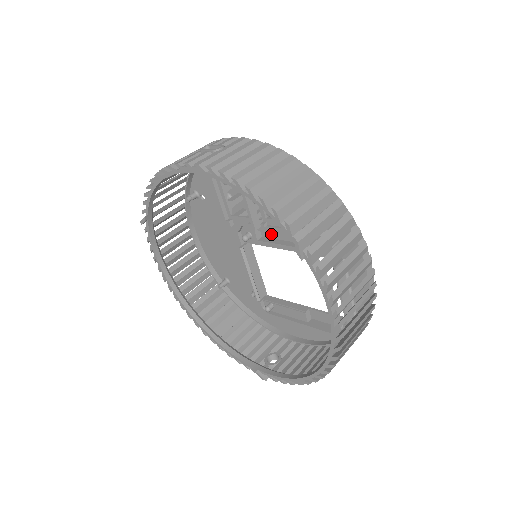
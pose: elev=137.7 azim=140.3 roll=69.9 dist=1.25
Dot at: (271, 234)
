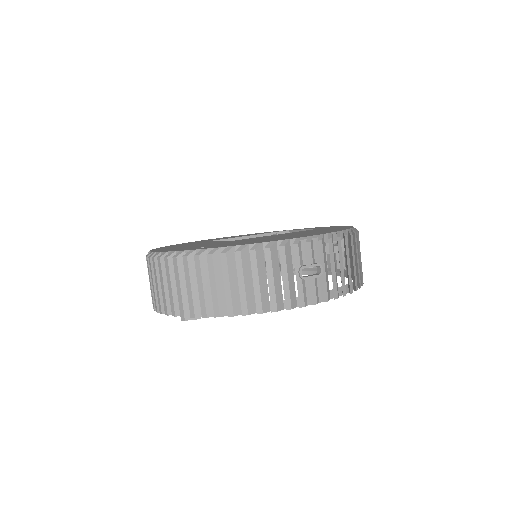
Dot at: occluded
